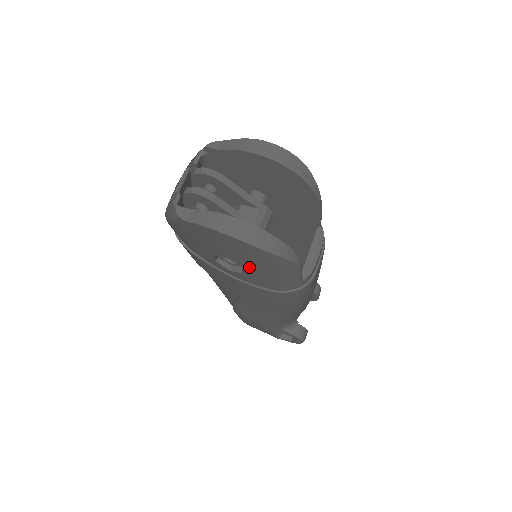
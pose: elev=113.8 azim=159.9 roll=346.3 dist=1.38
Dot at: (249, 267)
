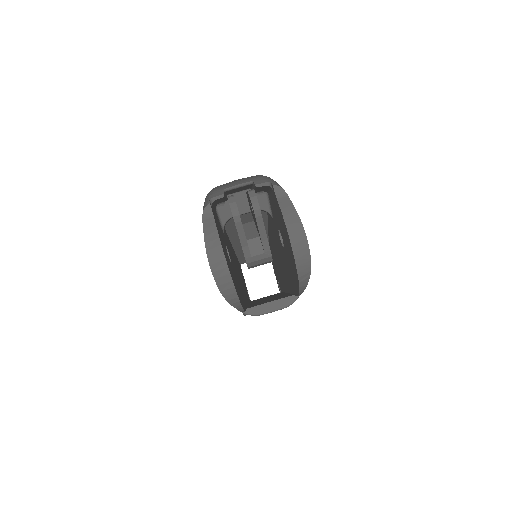
Dot at: occluded
